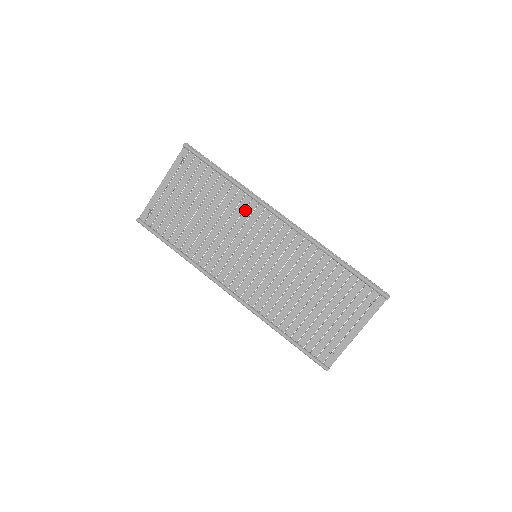
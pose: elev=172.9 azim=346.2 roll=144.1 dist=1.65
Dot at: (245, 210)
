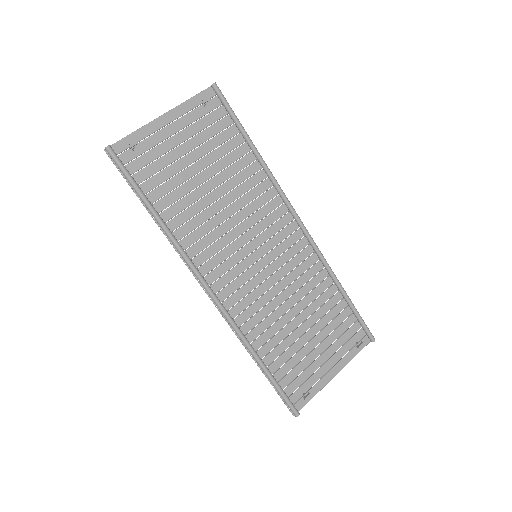
Dot at: (260, 196)
